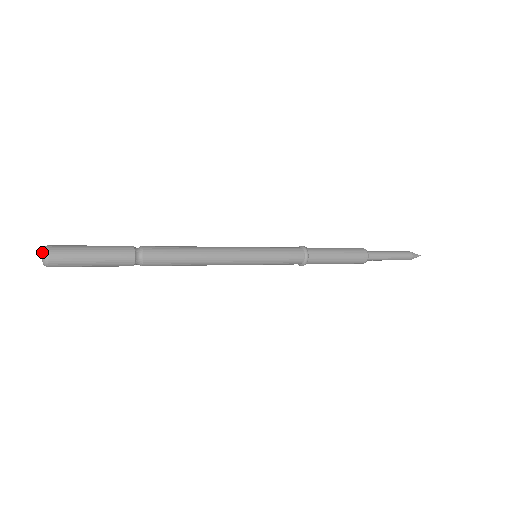
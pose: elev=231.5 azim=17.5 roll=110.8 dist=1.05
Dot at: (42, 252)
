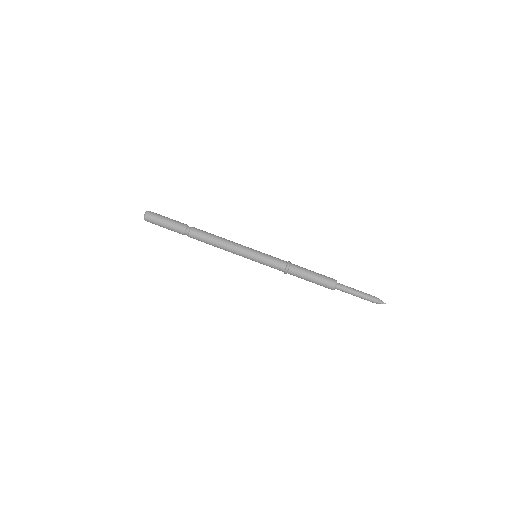
Dot at: (145, 213)
